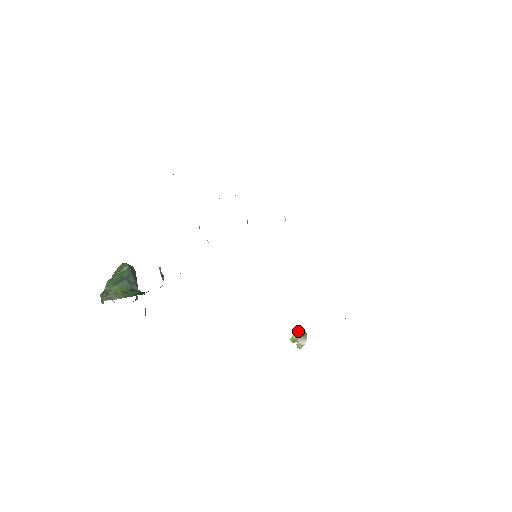
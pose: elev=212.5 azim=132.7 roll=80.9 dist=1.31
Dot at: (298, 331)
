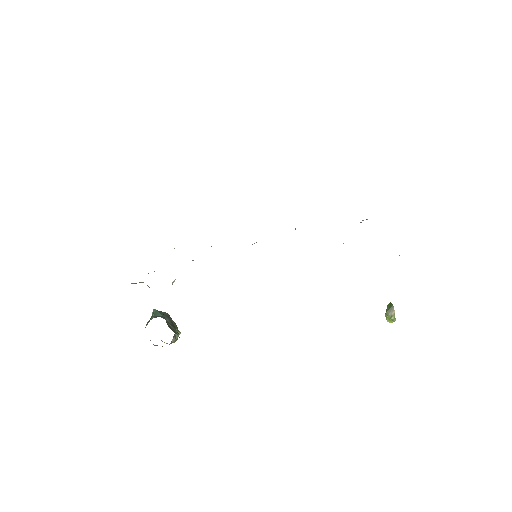
Dot at: occluded
